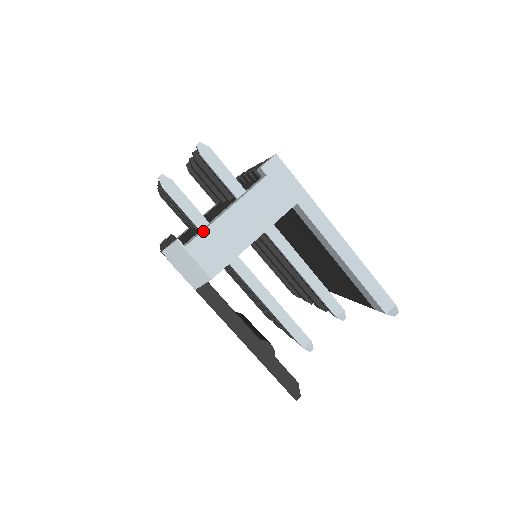
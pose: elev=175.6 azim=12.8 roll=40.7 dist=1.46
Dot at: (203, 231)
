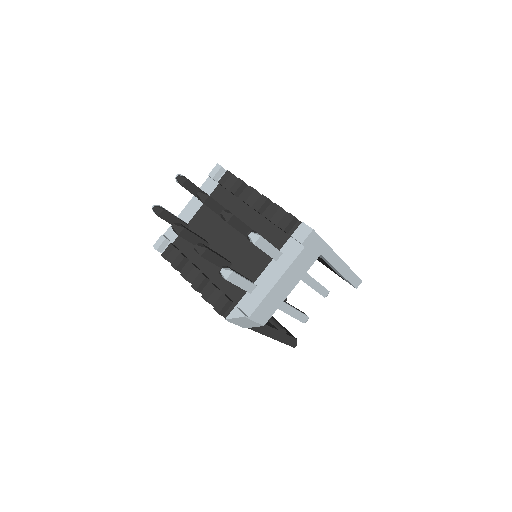
Dot at: (261, 302)
